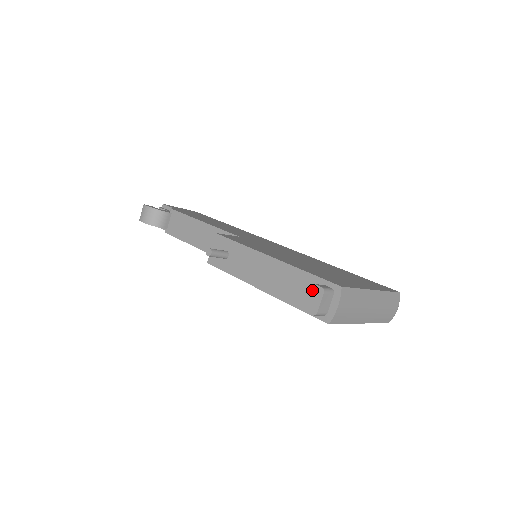
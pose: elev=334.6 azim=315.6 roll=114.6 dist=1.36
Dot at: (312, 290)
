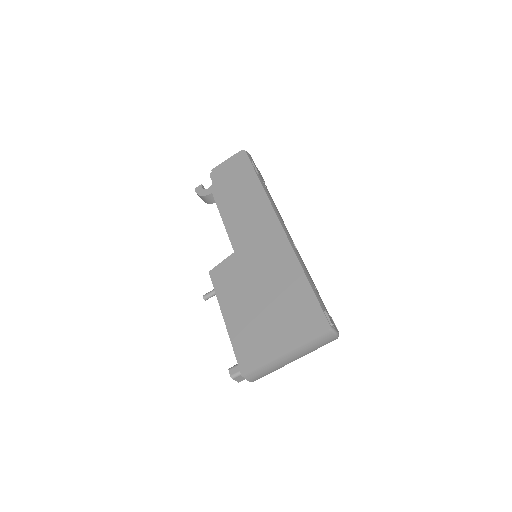
Dot at: (230, 371)
